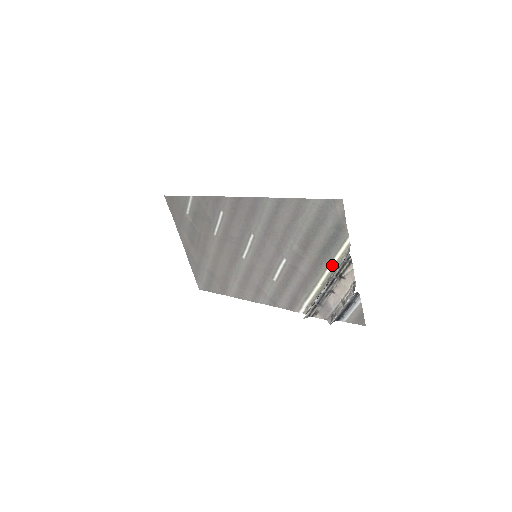
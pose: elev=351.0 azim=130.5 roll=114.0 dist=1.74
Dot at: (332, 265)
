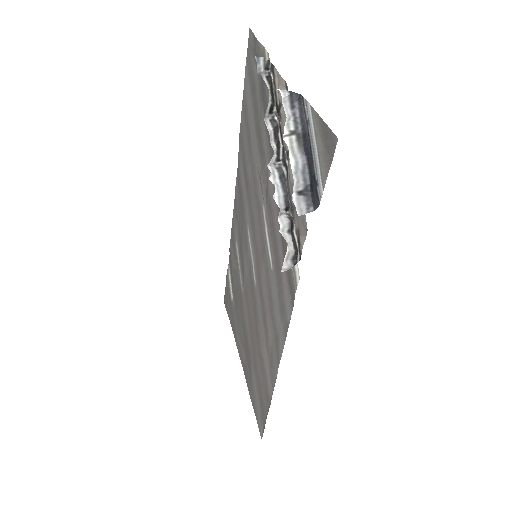
Dot at: occluded
